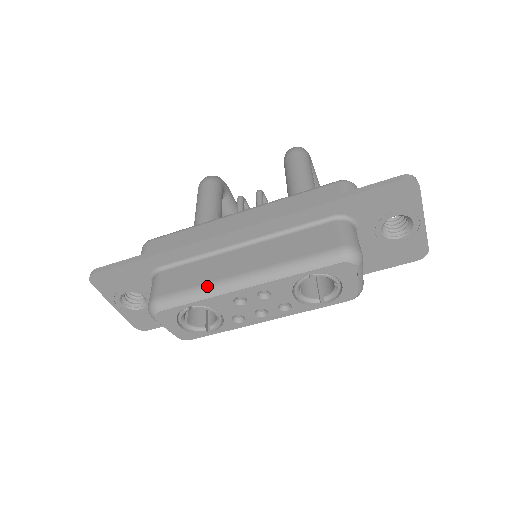
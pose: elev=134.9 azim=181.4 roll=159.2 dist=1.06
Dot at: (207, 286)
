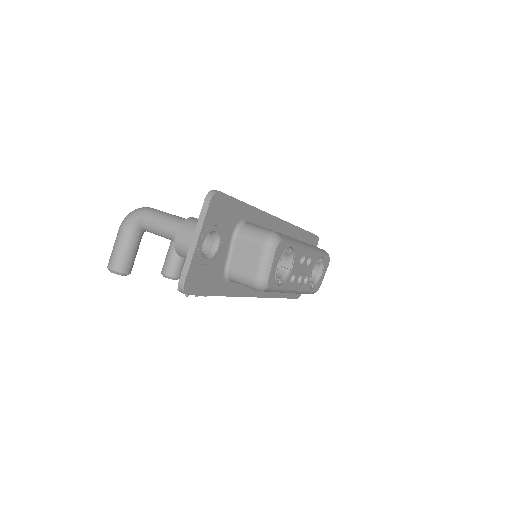
Dot at: (294, 239)
